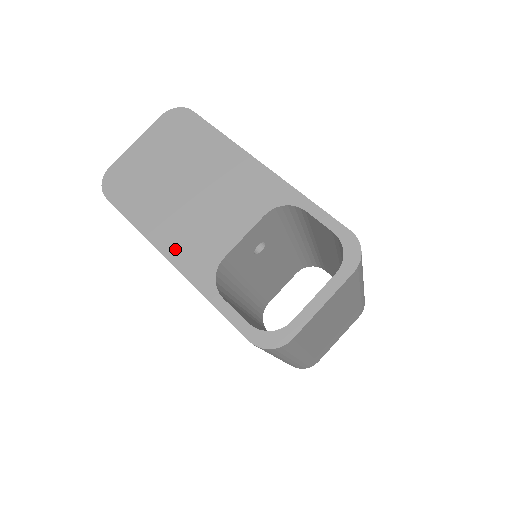
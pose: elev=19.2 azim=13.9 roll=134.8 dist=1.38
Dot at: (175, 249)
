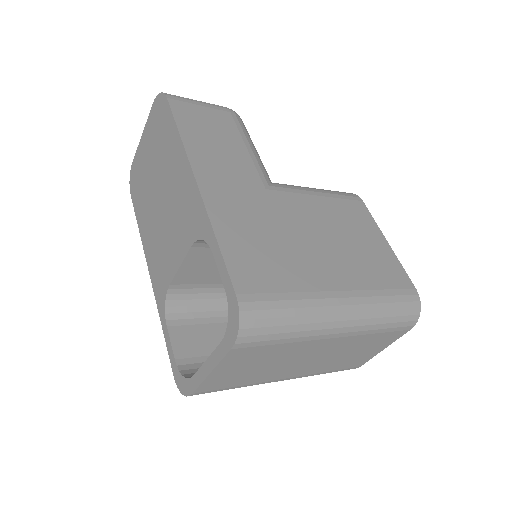
Dot at: (152, 262)
